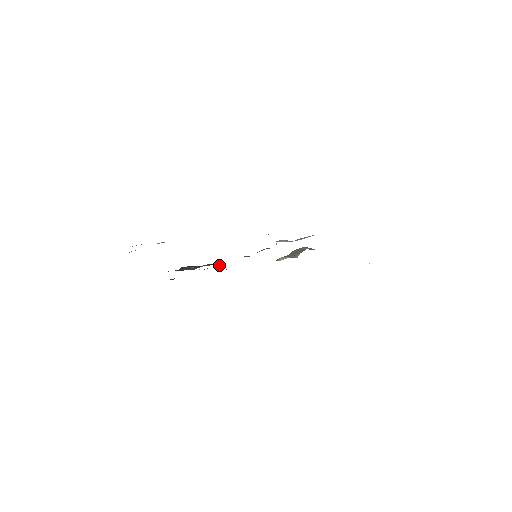
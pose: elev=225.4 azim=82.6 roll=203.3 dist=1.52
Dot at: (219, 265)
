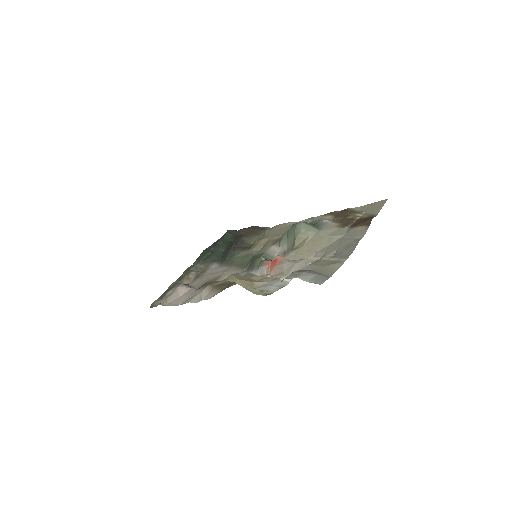
Dot at: (239, 242)
